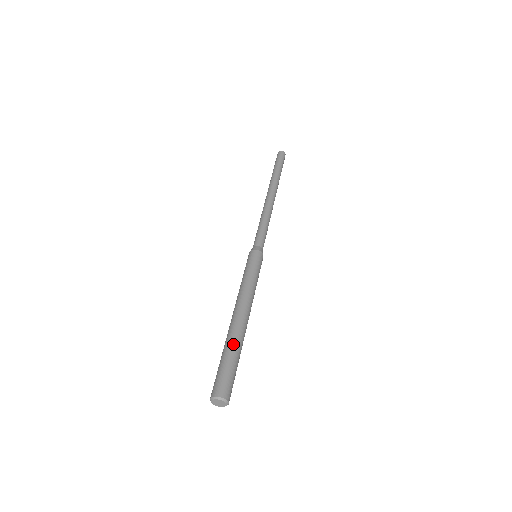
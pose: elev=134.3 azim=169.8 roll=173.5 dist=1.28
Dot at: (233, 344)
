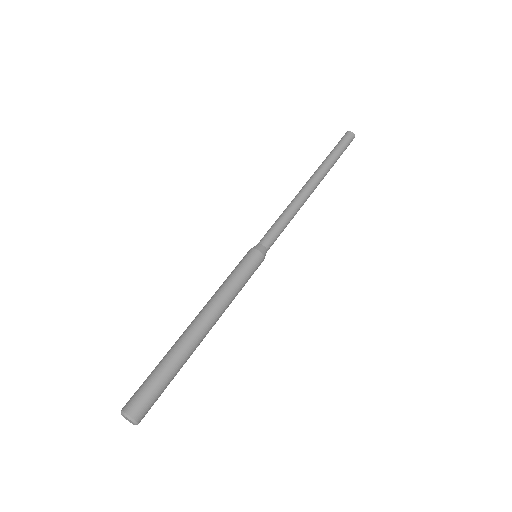
Dot at: (179, 361)
